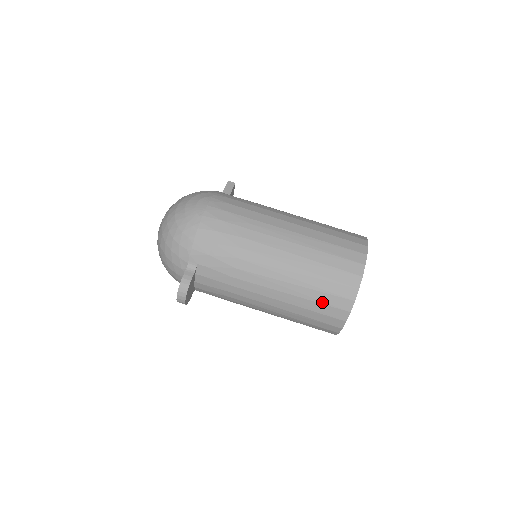
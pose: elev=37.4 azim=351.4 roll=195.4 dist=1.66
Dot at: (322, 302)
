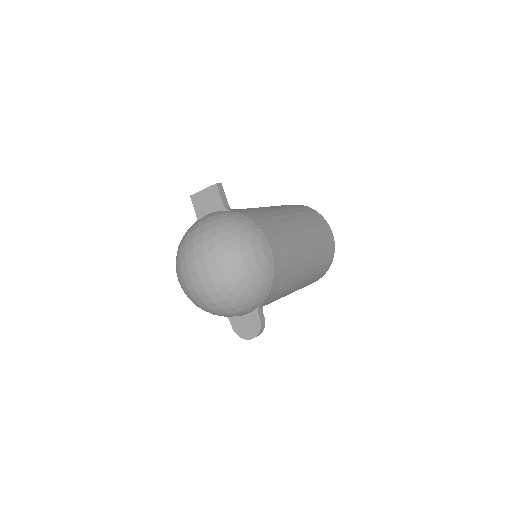
Dot at: occluded
